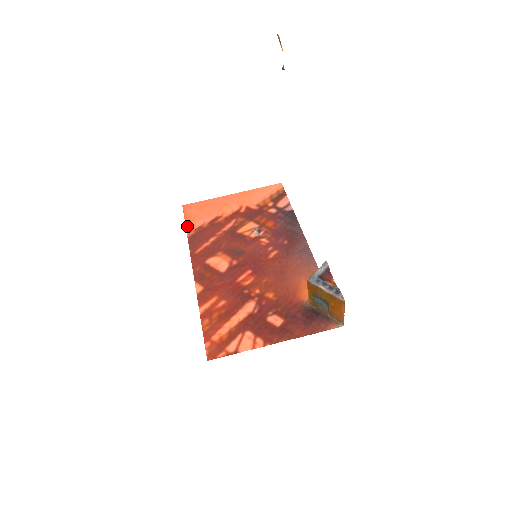
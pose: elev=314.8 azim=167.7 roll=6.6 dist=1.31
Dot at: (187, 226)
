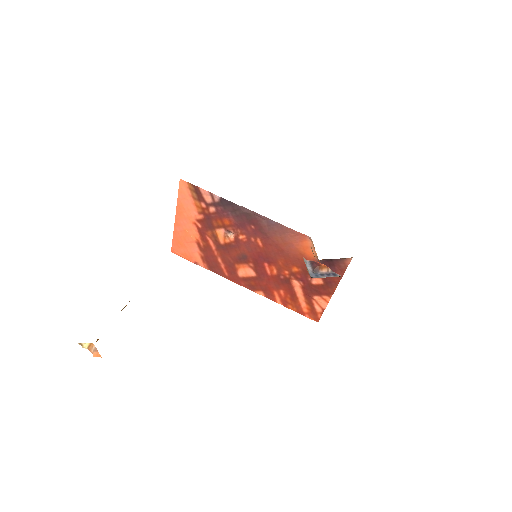
Dot at: (196, 264)
